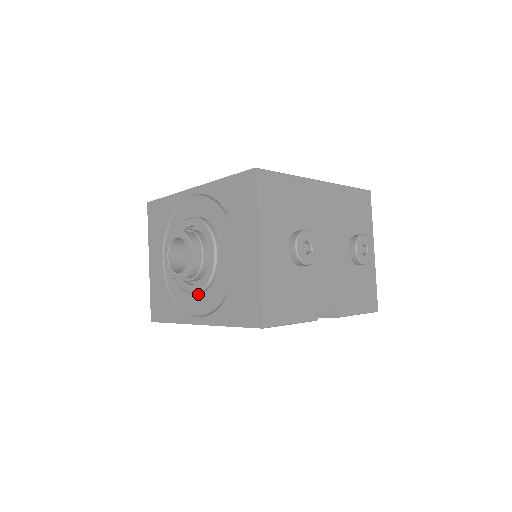
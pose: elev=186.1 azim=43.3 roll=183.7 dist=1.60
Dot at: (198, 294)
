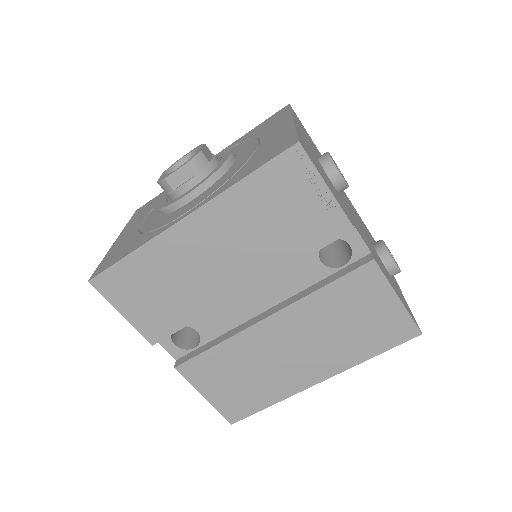
Dot at: (192, 200)
